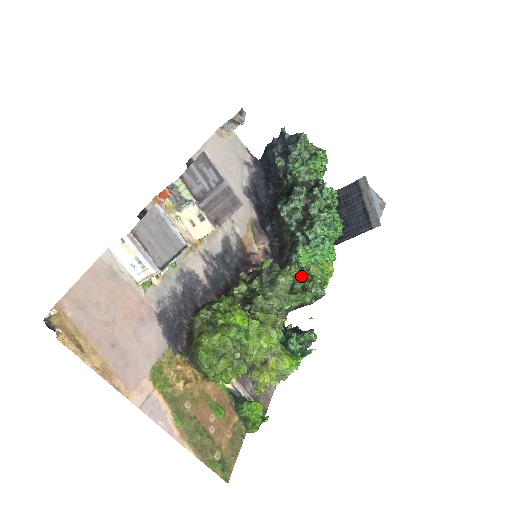
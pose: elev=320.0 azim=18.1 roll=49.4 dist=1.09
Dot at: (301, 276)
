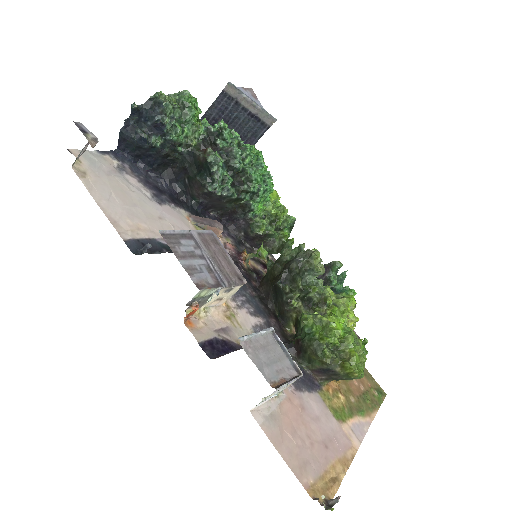
Dot at: (269, 224)
